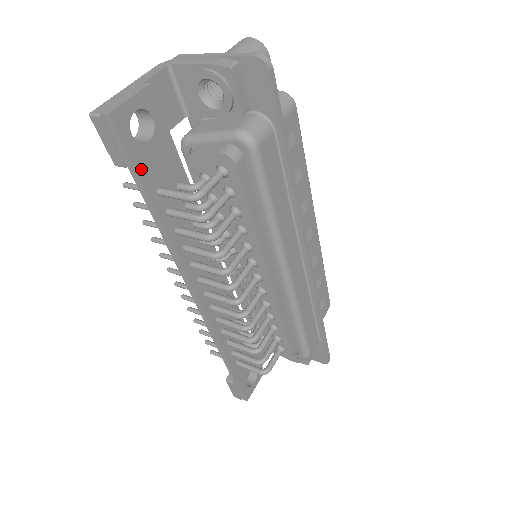
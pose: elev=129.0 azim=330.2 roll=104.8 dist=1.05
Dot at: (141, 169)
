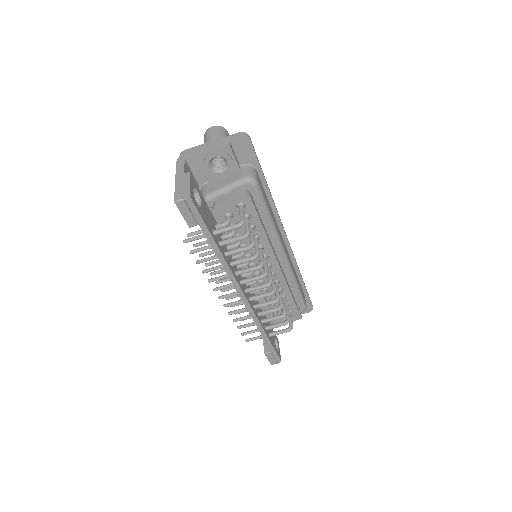
Dot at: (206, 222)
